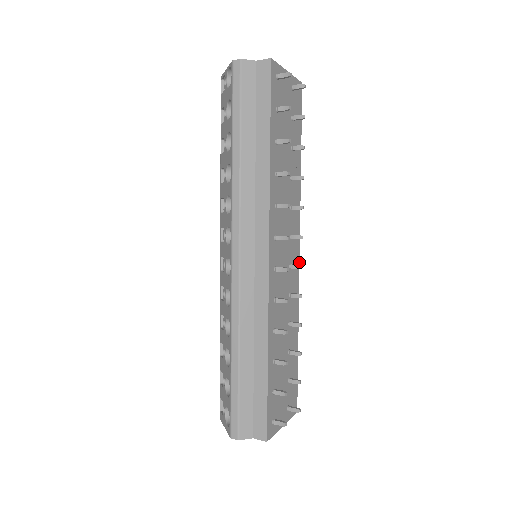
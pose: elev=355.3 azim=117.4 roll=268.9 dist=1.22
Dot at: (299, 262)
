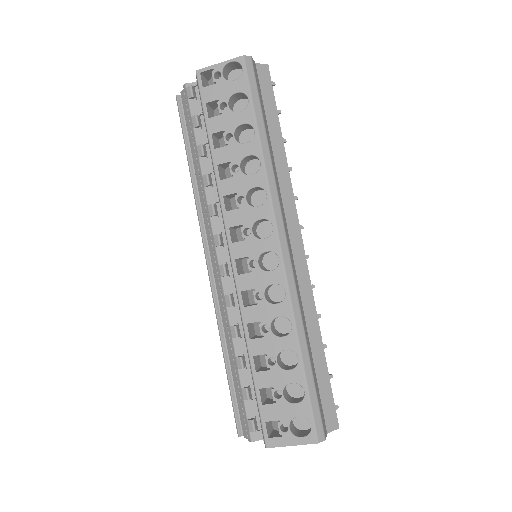
Dot at: occluded
